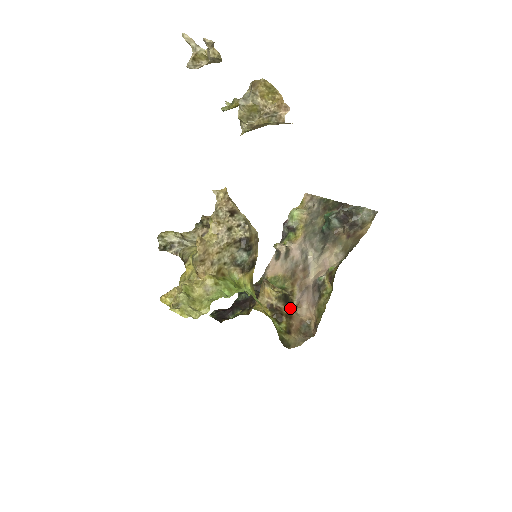
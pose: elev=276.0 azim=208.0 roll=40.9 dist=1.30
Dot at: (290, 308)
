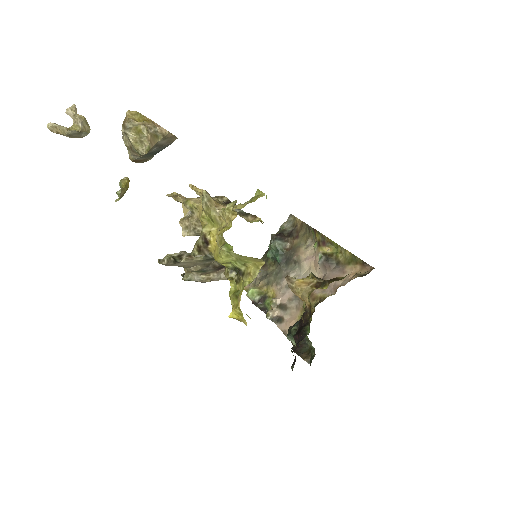
Dot at: occluded
